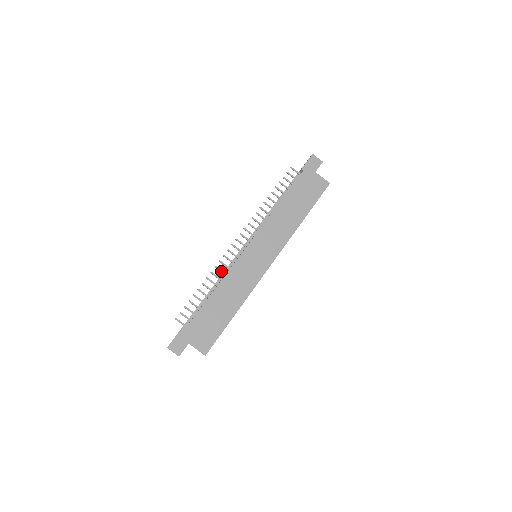
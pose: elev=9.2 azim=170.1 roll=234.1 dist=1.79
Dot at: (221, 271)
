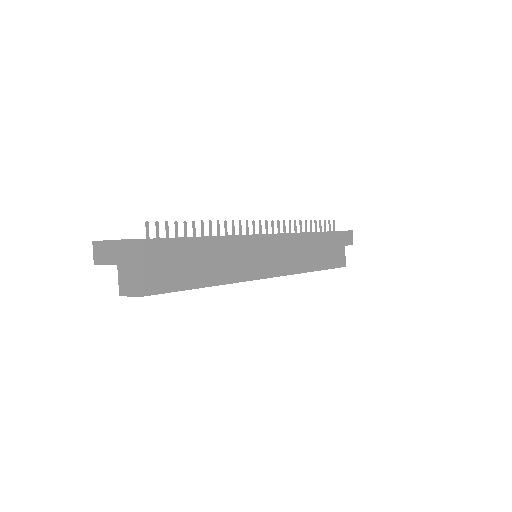
Dot at: (226, 231)
